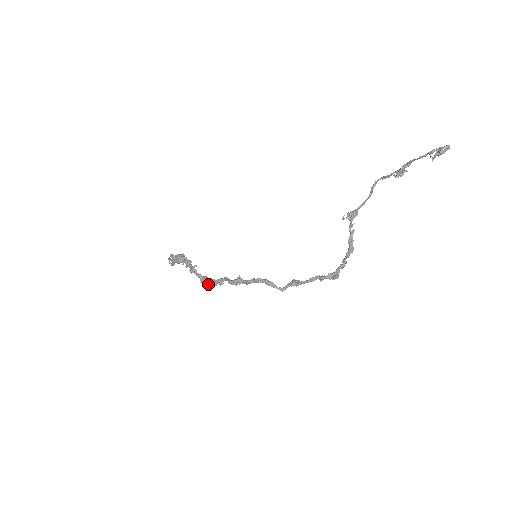
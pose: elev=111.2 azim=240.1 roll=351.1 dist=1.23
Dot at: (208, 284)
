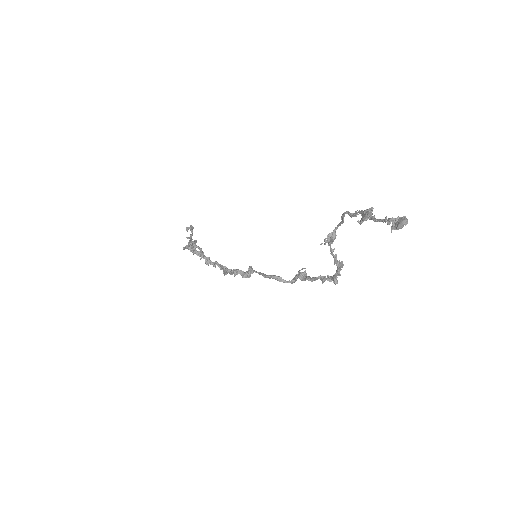
Dot at: (226, 273)
